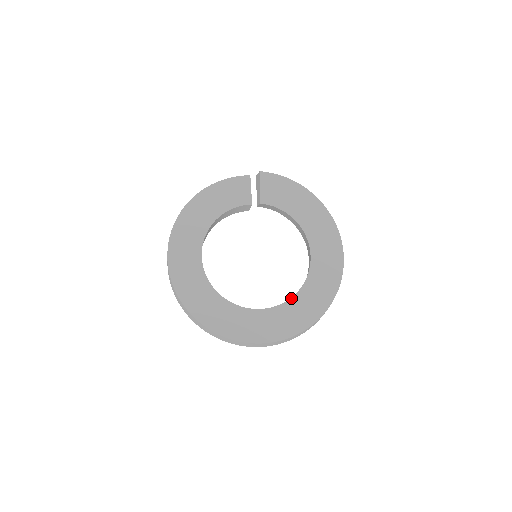
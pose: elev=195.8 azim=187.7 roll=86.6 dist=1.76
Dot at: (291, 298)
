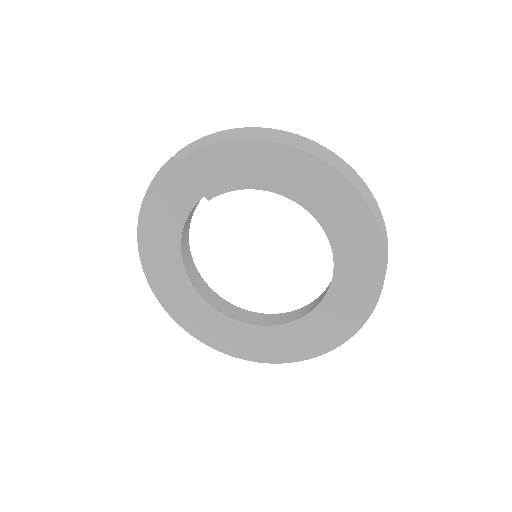
Dot at: (329, 288)
